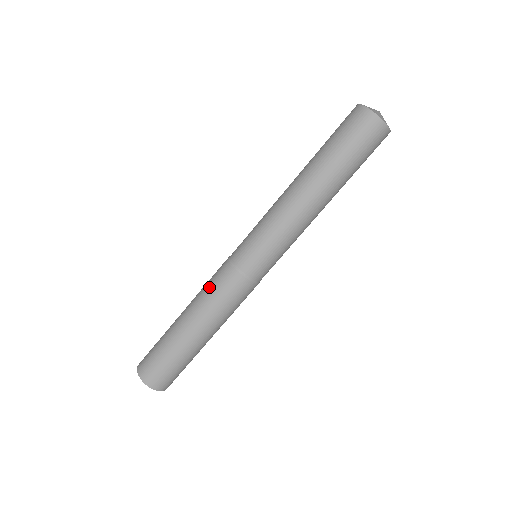
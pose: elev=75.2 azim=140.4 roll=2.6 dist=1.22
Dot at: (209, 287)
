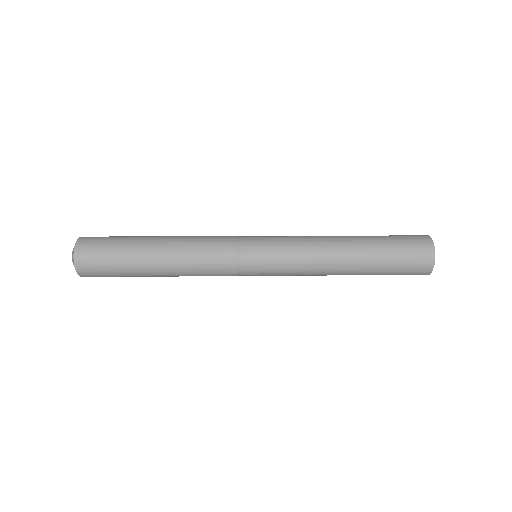
Dot at: (201, 255)
